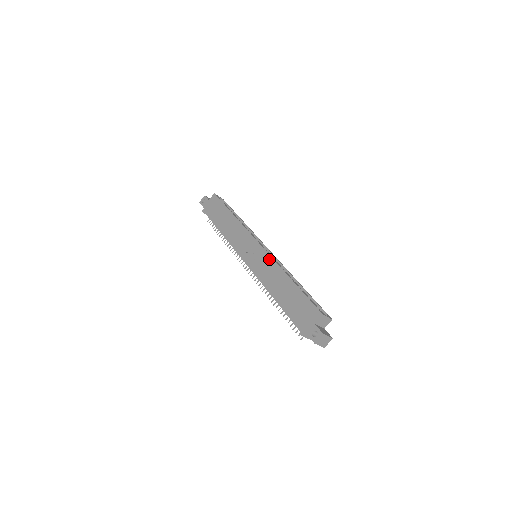
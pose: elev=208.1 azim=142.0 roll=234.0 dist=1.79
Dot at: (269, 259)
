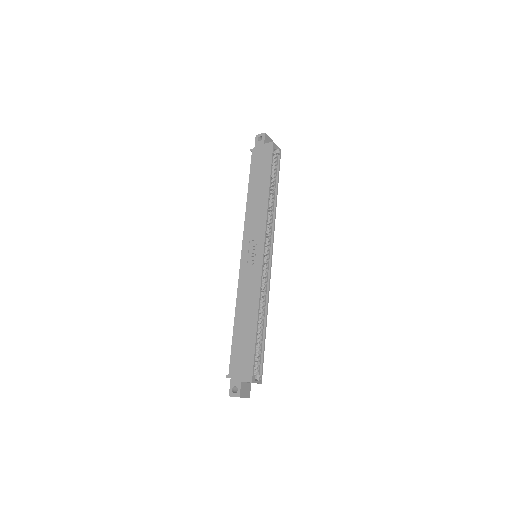
Dot at: (258, 280)
